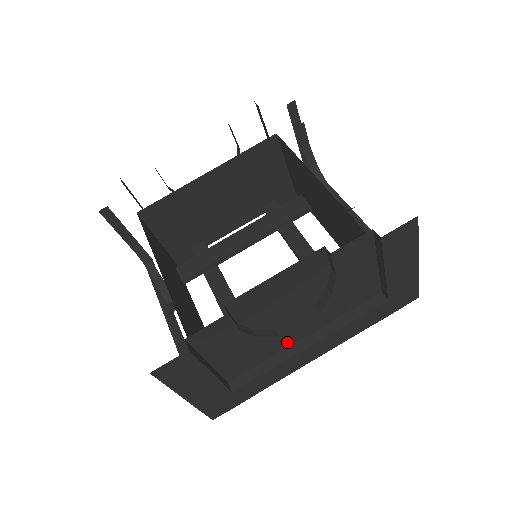
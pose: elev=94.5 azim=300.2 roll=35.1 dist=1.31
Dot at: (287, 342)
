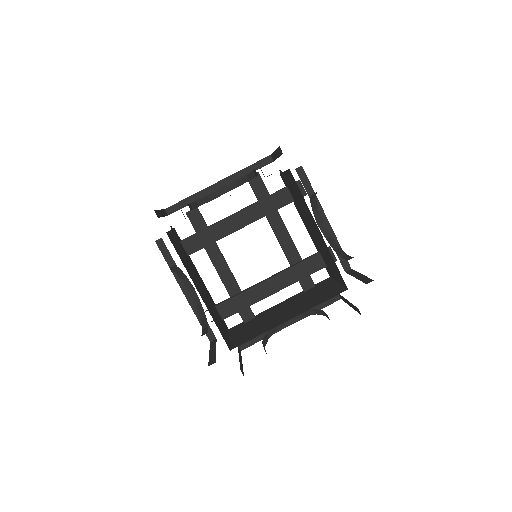
Dot at: occluded
